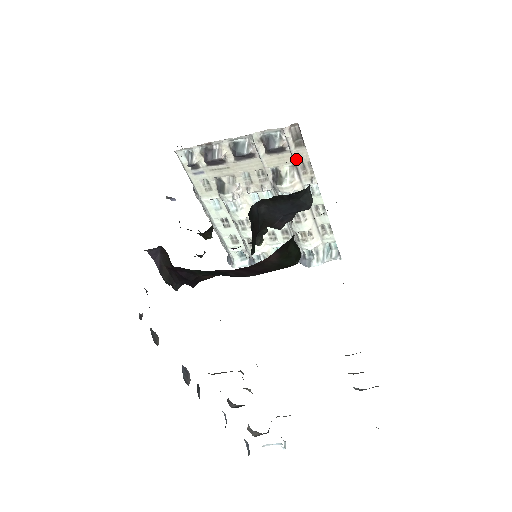
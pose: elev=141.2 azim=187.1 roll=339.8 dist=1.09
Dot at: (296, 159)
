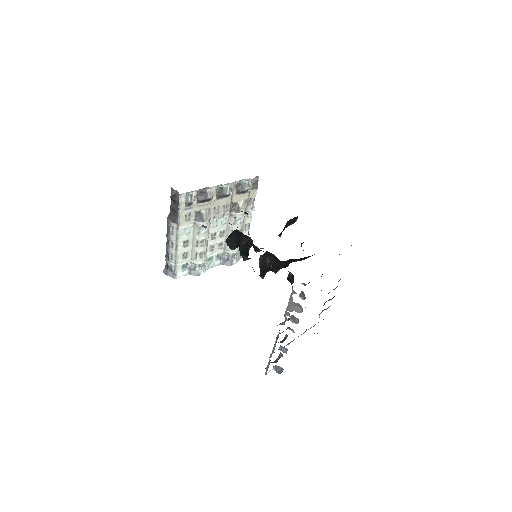
Dot at: (250, 197)
